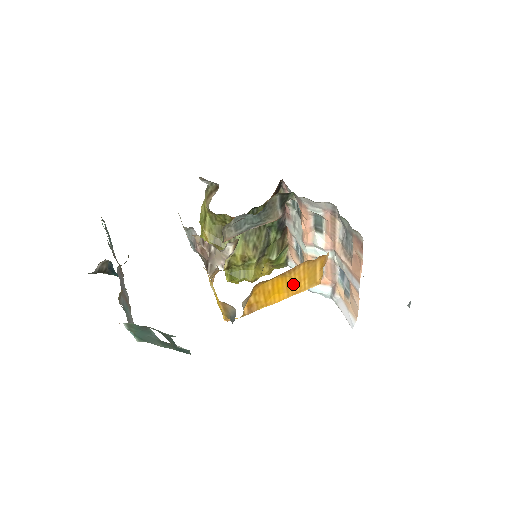
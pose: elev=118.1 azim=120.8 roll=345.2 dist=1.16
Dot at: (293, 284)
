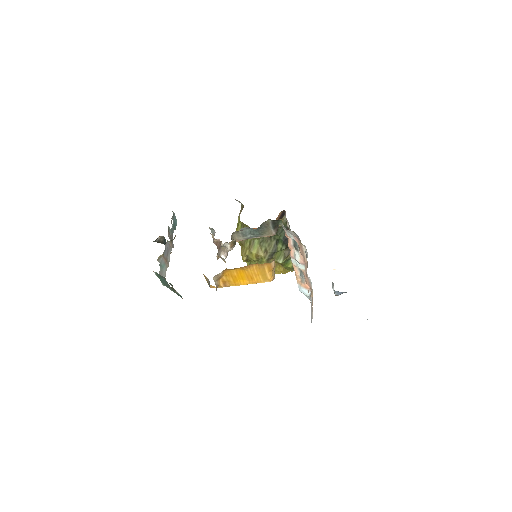
Dot at: (251, 276)
